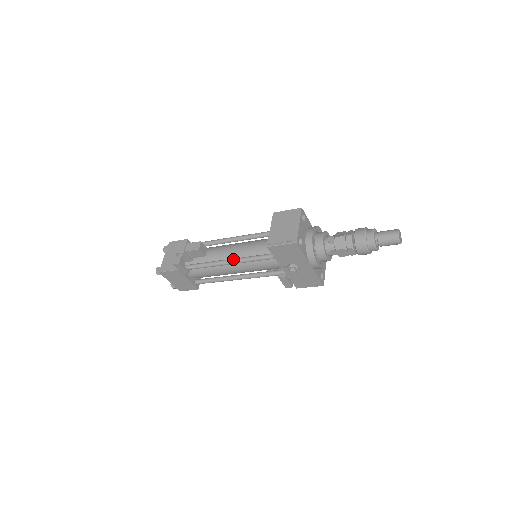
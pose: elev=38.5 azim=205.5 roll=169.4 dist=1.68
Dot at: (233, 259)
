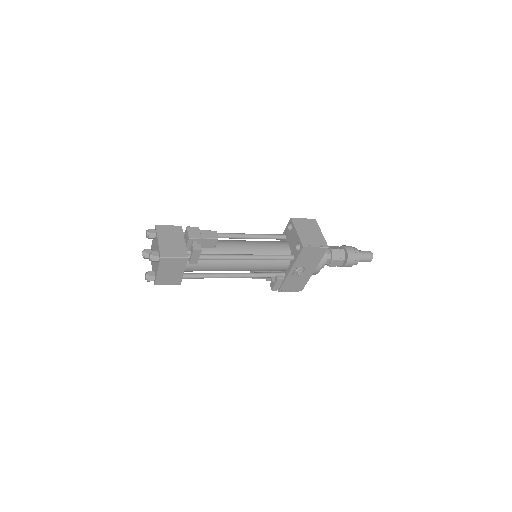
Dot at: (251, 255)
